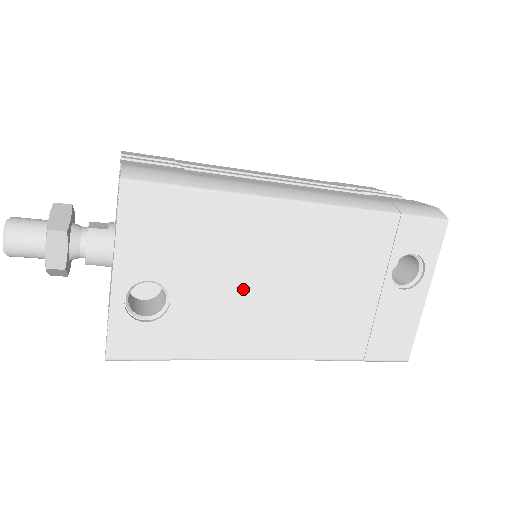
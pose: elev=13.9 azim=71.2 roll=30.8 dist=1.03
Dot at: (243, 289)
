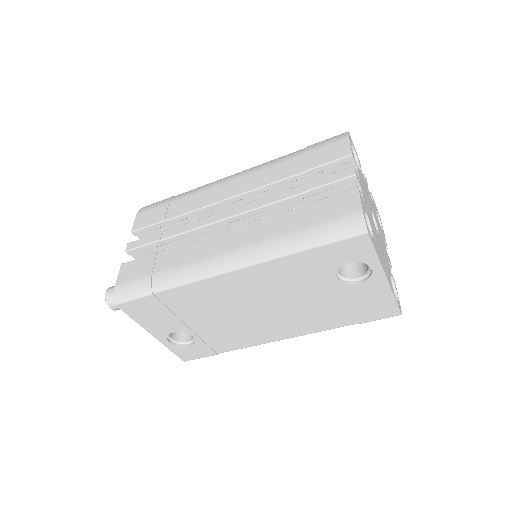
Dot at: (230, 319)
